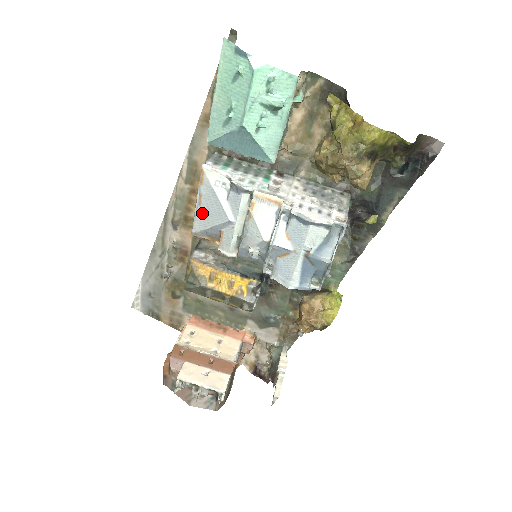
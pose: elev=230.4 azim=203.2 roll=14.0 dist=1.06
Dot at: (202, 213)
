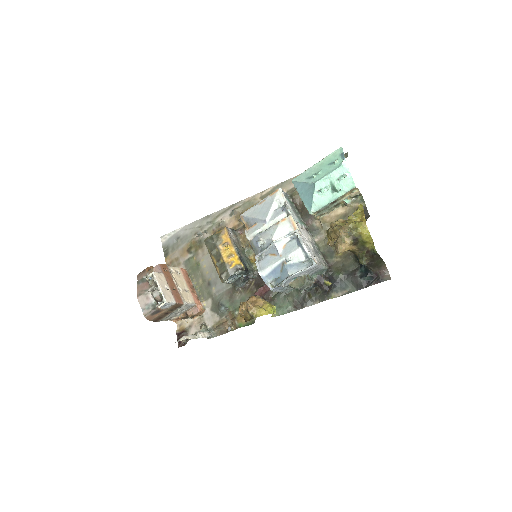
Dot at: (256, 209)
